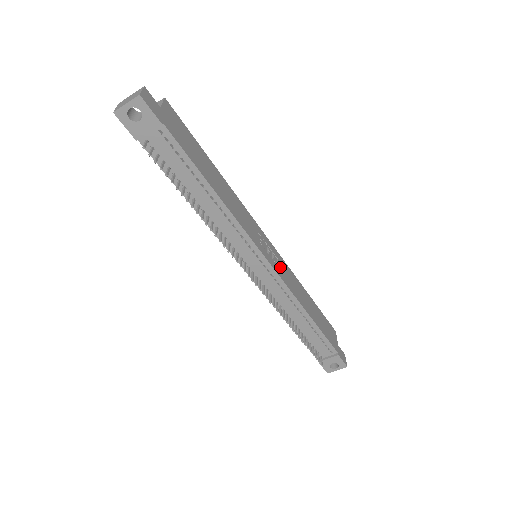
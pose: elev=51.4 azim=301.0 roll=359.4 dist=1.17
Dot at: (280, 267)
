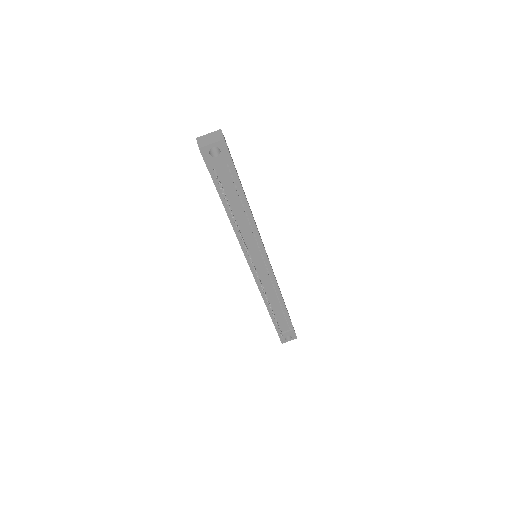
Dot at: occluded
